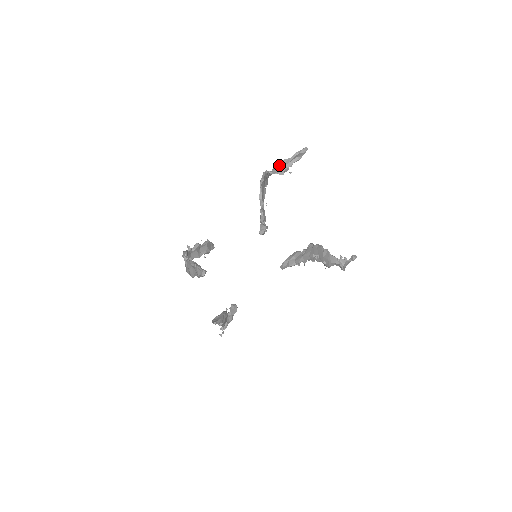
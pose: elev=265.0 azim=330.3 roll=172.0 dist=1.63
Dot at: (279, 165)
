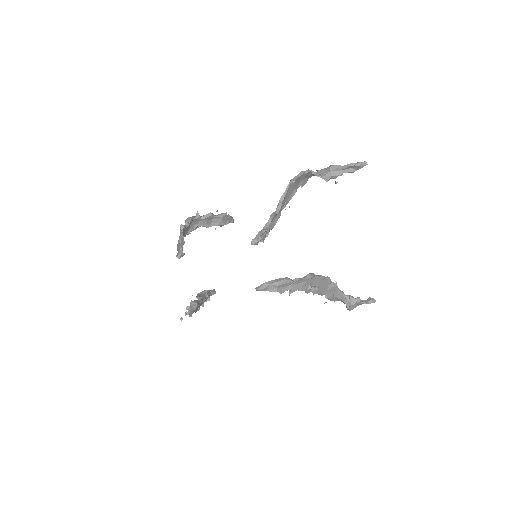
Dot at: (328, 168)
